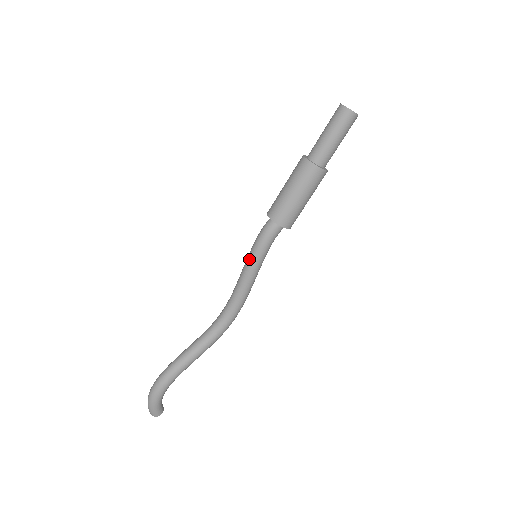
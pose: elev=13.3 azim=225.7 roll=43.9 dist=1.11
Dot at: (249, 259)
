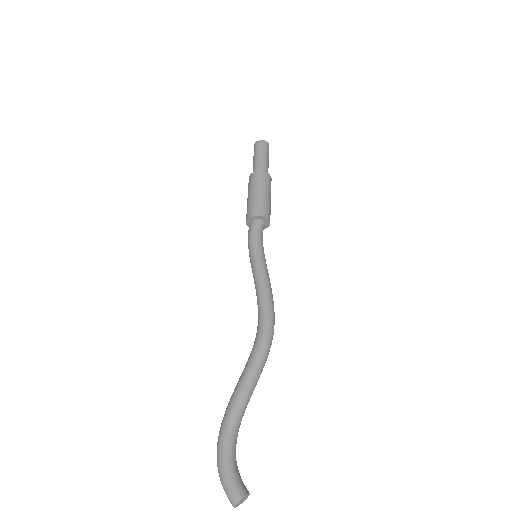
Dot at: (250, 260)
